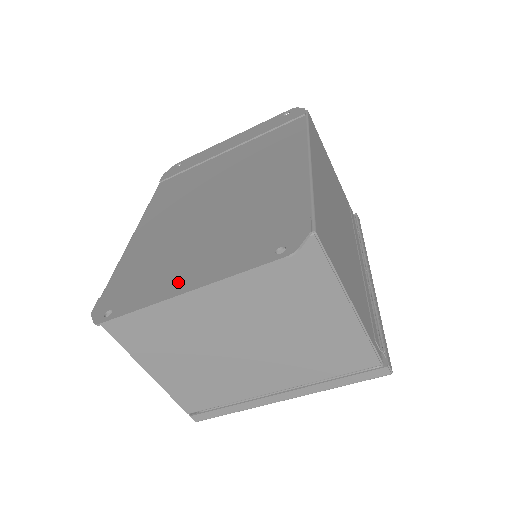
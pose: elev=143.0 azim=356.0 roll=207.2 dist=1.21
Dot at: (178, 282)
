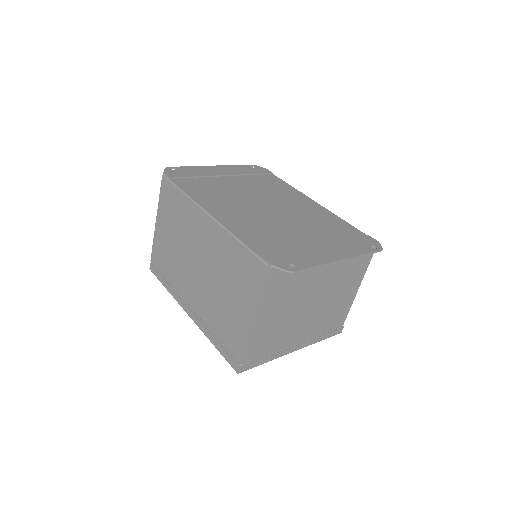
Dot at: (327, 254)
